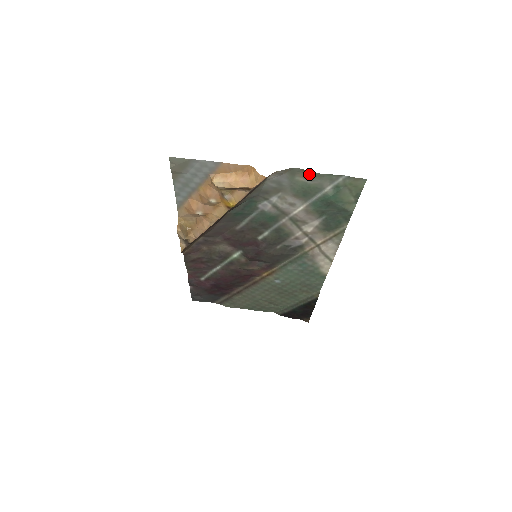
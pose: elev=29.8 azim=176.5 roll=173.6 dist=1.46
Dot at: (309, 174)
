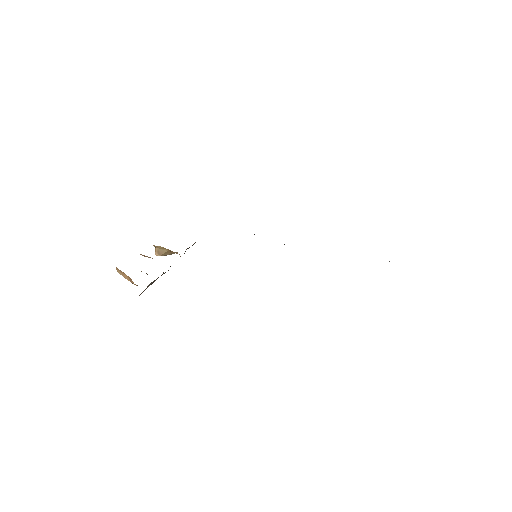
Dot at: occluded
